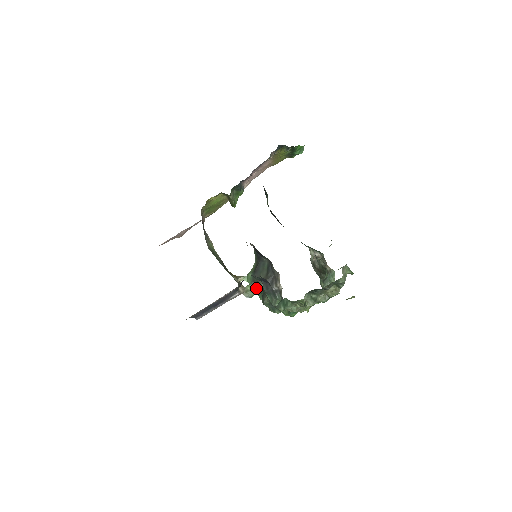
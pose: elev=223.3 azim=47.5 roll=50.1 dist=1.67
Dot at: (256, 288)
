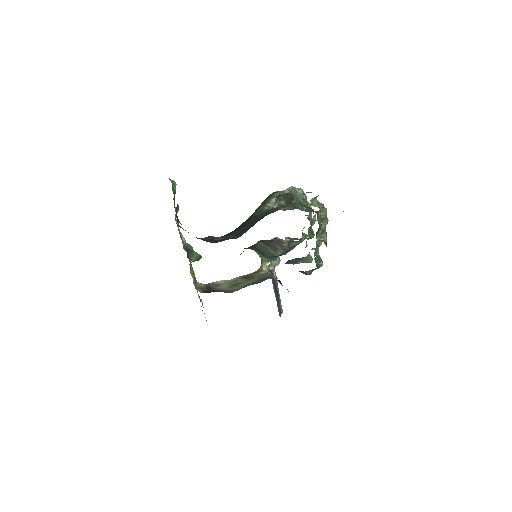
Dot at: occluded
